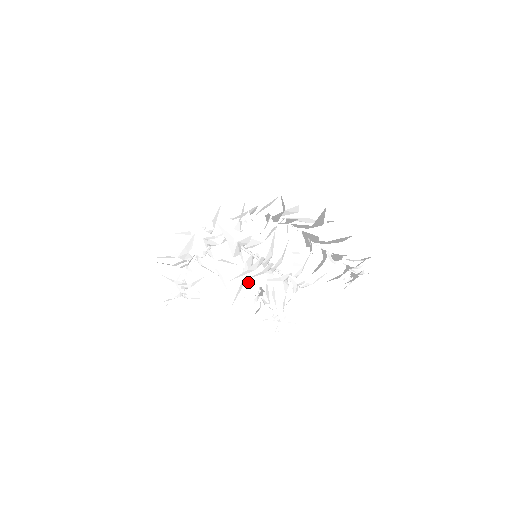
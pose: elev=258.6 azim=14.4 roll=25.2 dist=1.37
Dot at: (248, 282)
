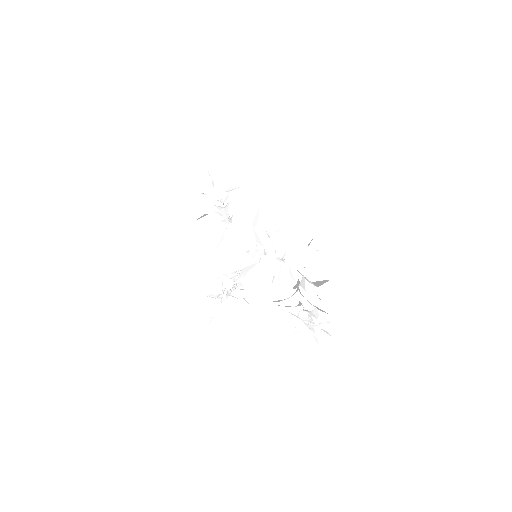
Dot at: (239, 253)
